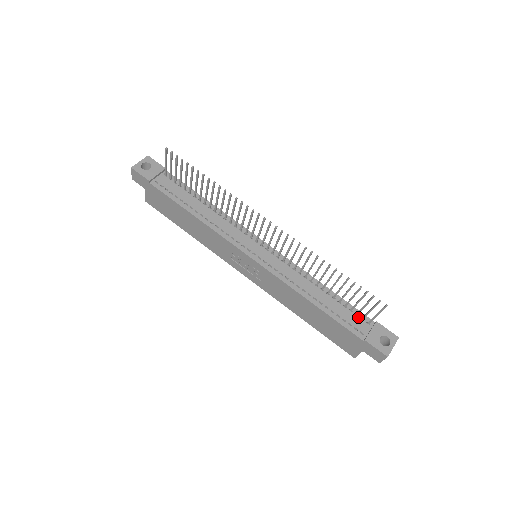
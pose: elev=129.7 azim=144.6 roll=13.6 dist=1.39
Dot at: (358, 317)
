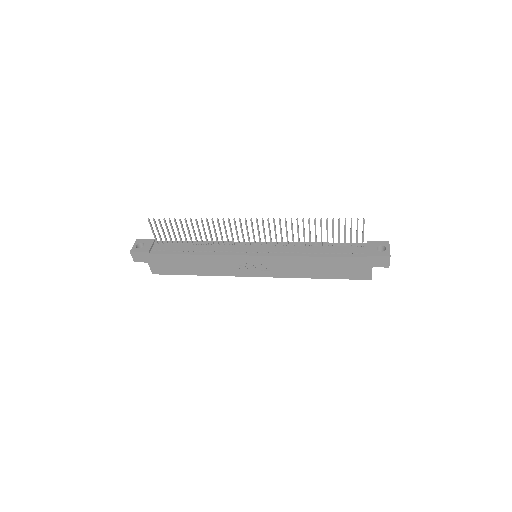
Dot at: (353, 247)
